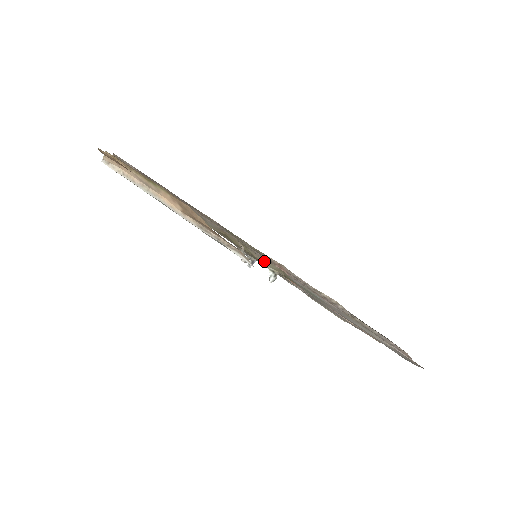
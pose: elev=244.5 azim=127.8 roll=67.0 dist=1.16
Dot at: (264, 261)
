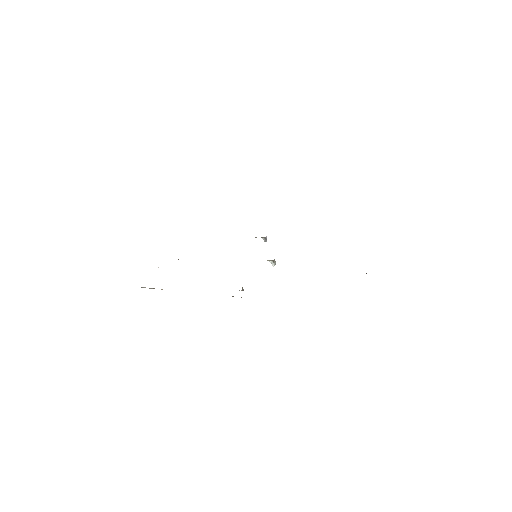
Dot at: occluded
